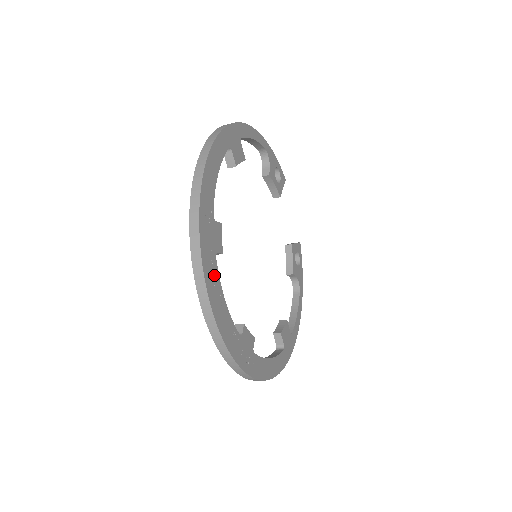
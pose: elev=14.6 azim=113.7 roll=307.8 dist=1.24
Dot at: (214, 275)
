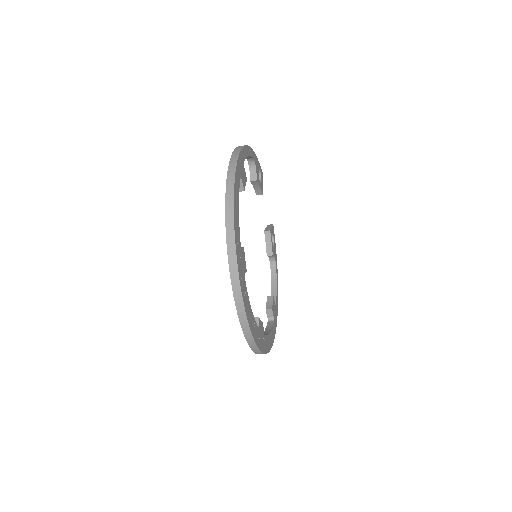
Dot at: (245, 292)
